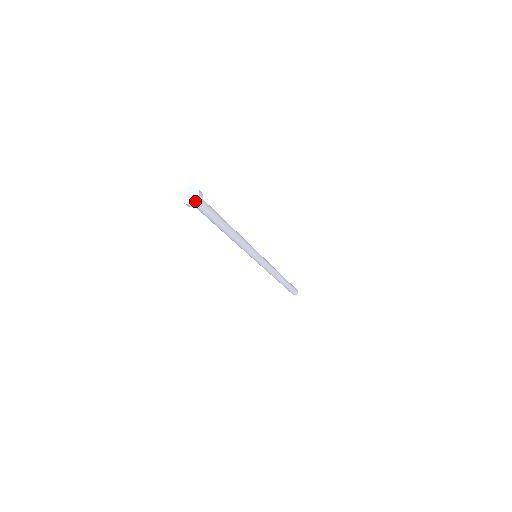
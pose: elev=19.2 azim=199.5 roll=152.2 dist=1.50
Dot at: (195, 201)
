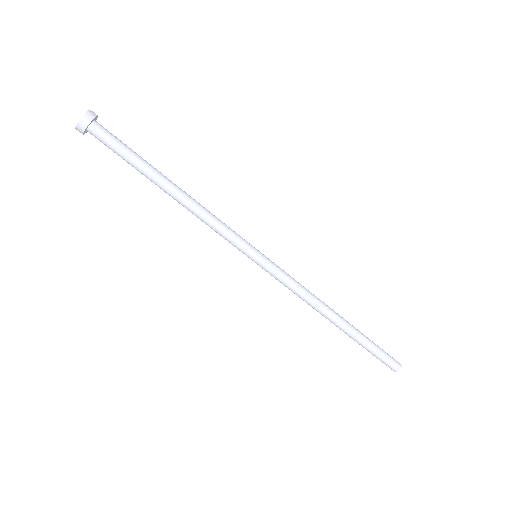
Dot at: (87, 112)
